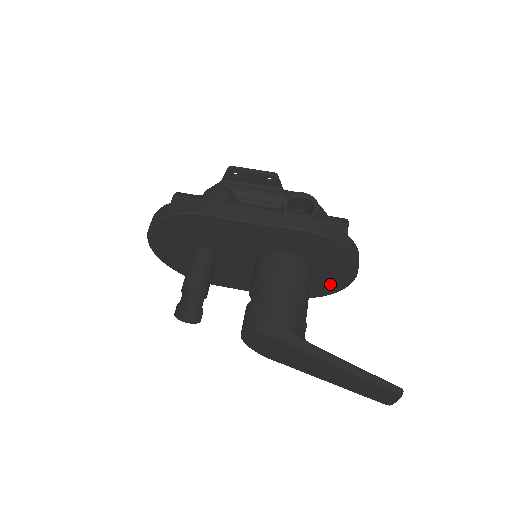
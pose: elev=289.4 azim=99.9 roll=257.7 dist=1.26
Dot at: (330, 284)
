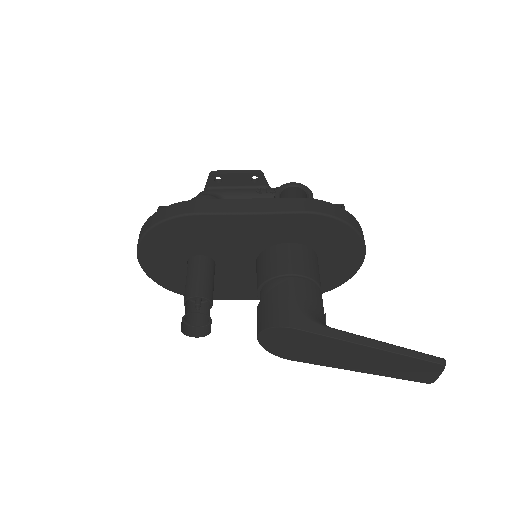
Dot at: (338, 273)
